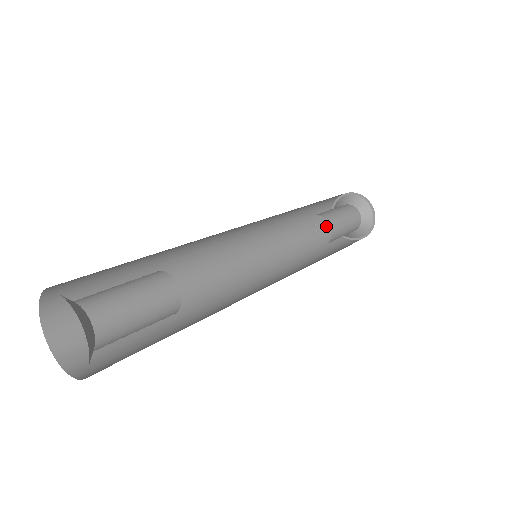
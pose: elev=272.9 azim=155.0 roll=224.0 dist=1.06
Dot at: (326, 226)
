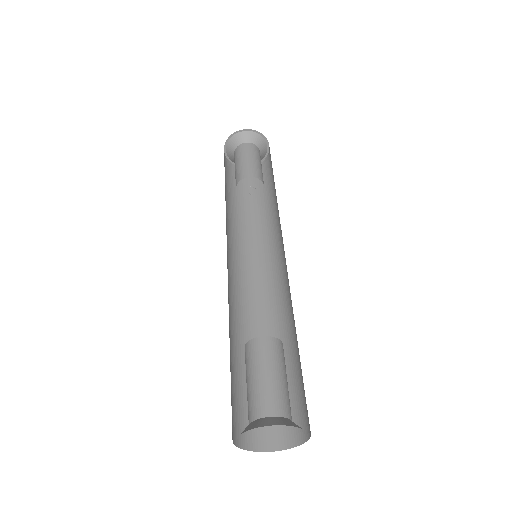
Dot at: occluded
